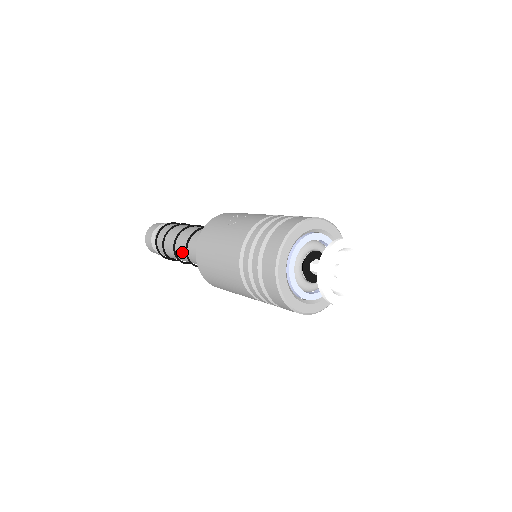
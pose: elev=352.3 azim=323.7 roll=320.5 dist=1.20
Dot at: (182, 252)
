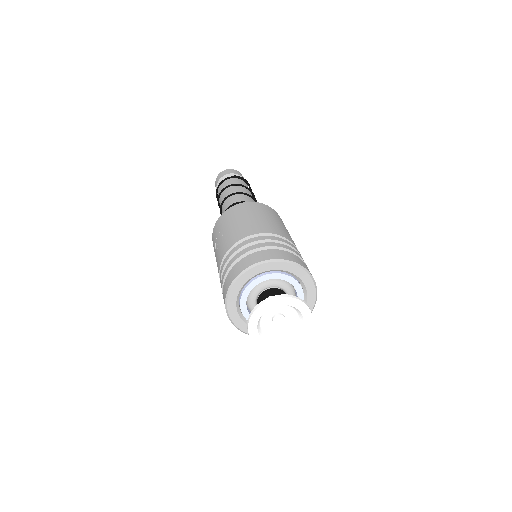
Dot at: occluded
